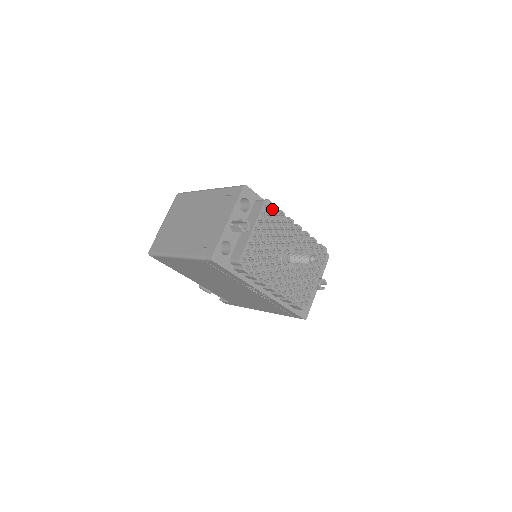
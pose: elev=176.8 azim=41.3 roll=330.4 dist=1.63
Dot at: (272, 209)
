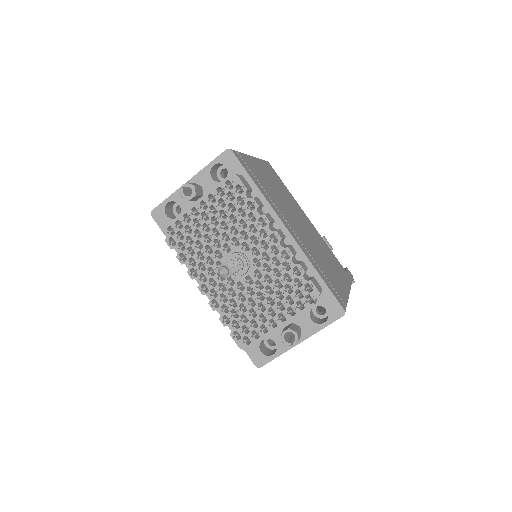
Dot at: (245, 192)
